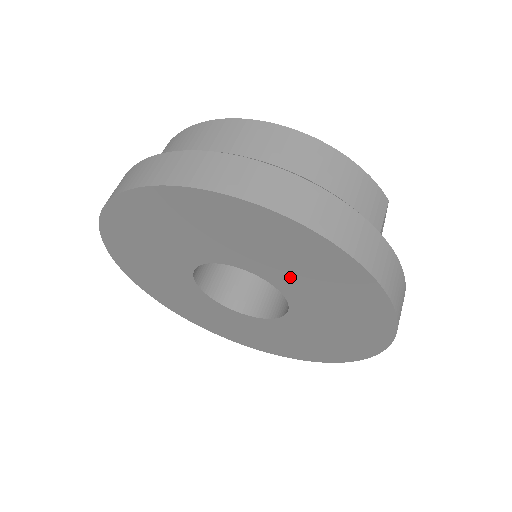
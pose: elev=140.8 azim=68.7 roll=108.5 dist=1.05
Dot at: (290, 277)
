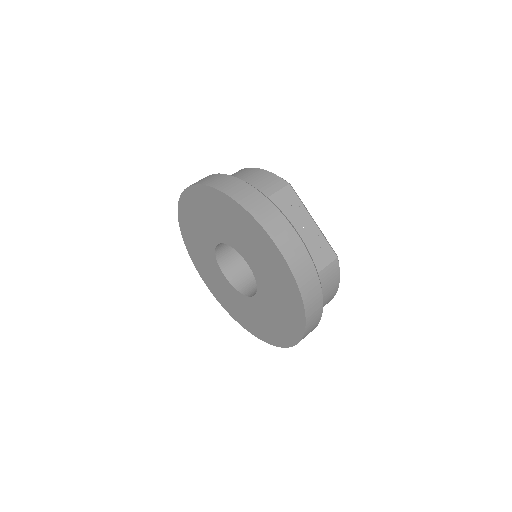
Dot at: (228, 232)
